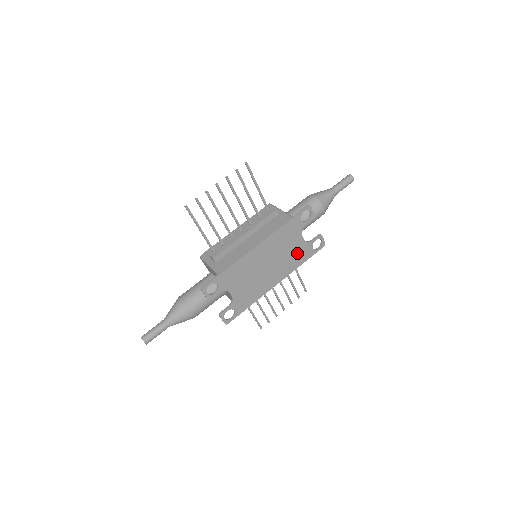
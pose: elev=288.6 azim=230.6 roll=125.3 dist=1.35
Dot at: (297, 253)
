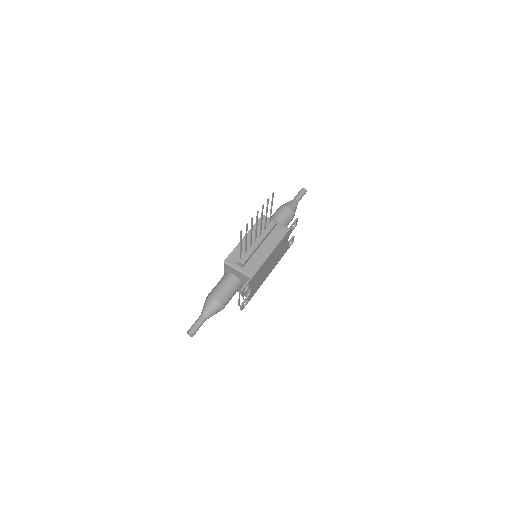
Dot at: (282, 252)
